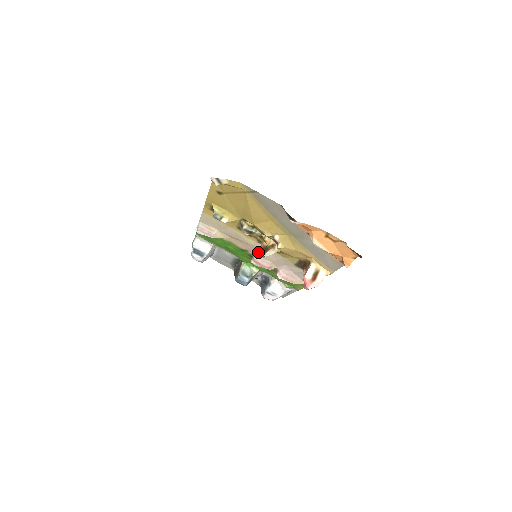
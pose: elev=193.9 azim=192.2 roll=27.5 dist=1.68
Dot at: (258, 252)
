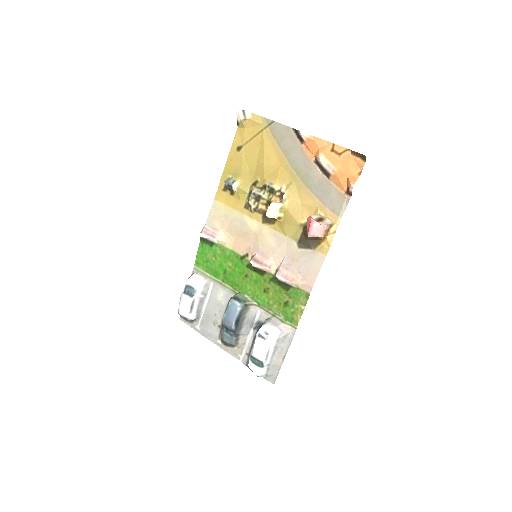
Dot at: (260, 243)
